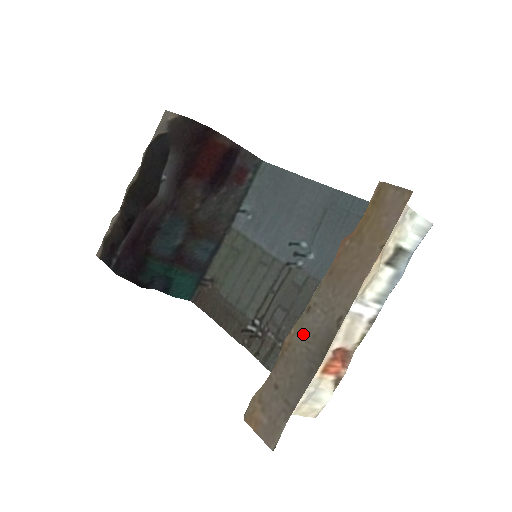
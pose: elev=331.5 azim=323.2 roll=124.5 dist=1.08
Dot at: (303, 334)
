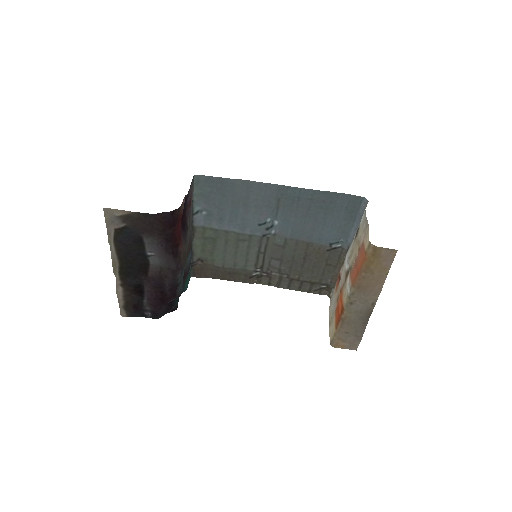
Dot at: (353, 313)
